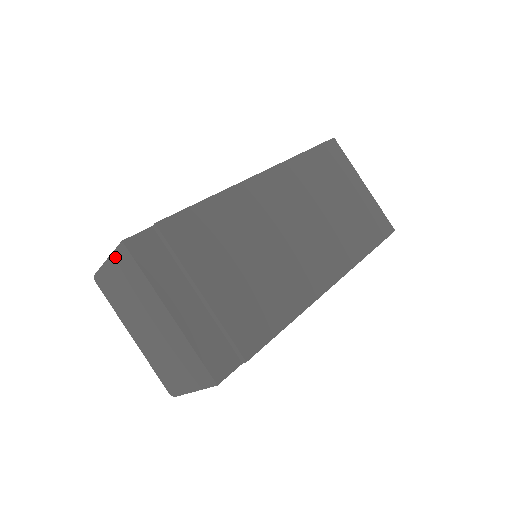
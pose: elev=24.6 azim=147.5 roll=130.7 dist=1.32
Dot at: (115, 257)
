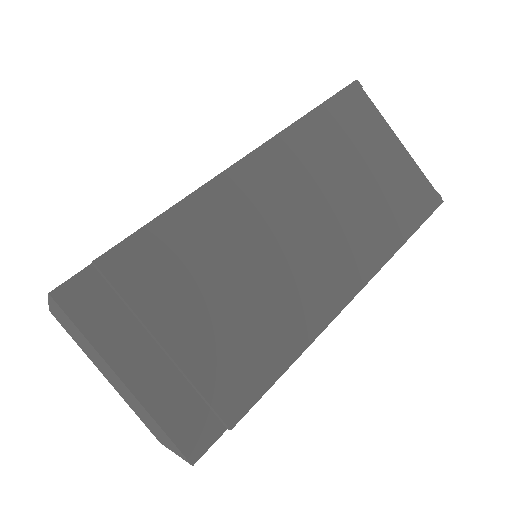
Dot at: (53, 304)
